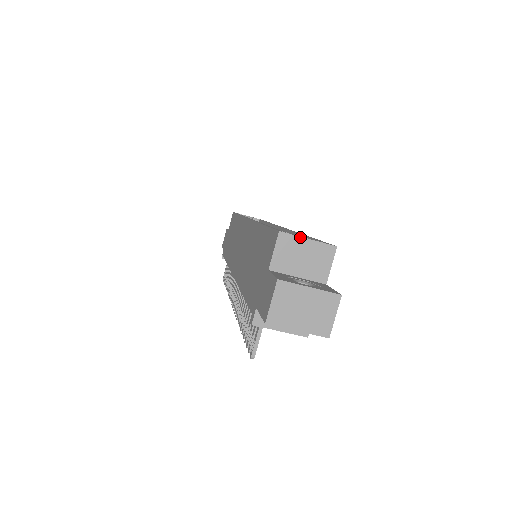
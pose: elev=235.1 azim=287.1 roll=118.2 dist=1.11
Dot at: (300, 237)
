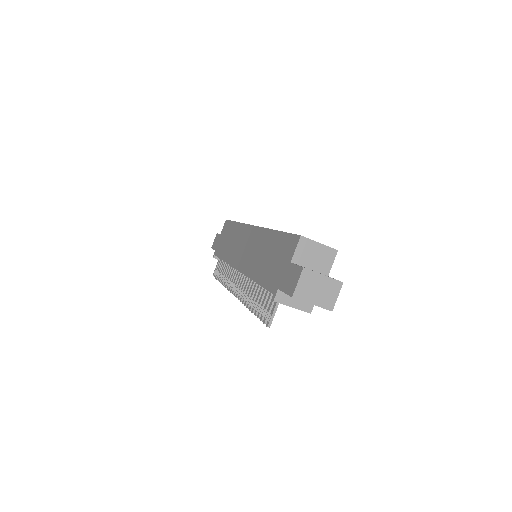
Dot at: (314, 241)
